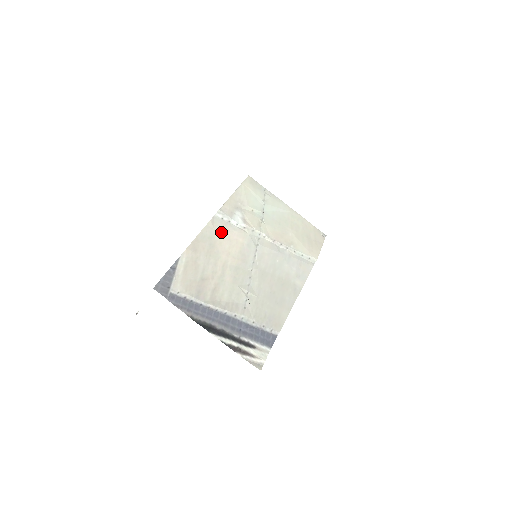
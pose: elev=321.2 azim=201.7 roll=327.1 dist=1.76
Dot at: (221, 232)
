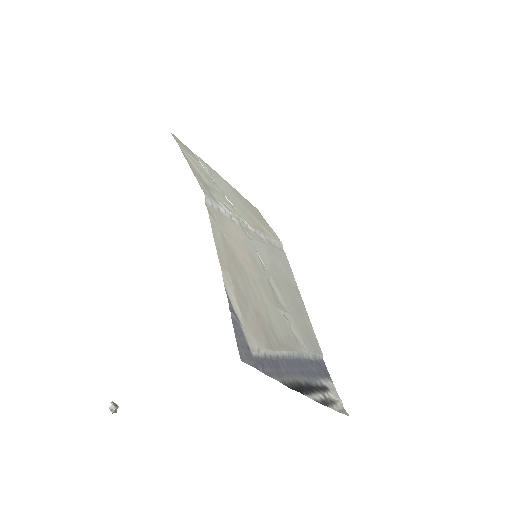
Dot at: (224, 229)
